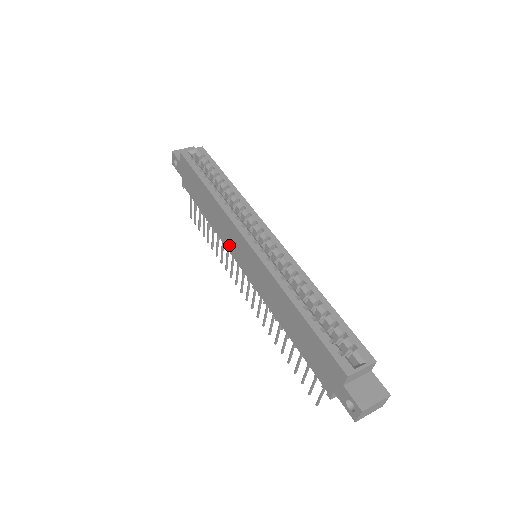
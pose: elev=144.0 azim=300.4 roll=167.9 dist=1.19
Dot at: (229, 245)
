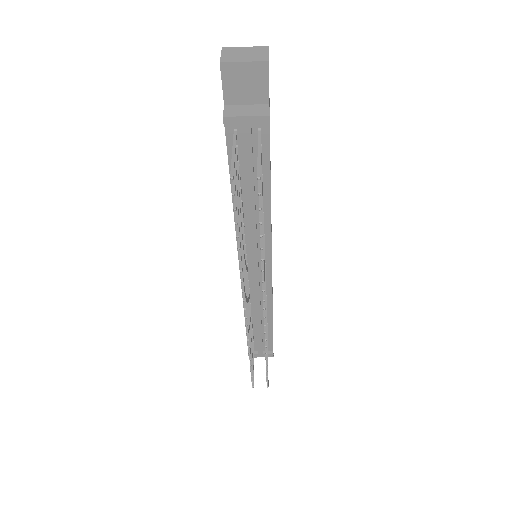
Dot at: occluded
